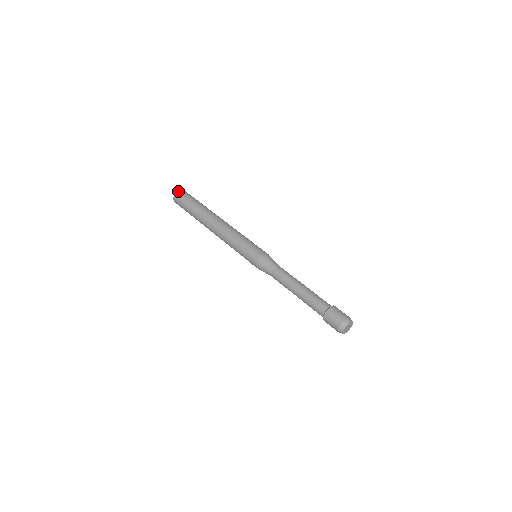
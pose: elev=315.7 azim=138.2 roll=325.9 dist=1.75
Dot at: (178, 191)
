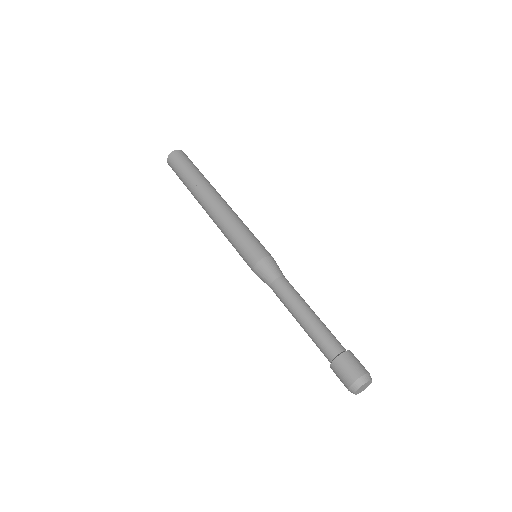
Dot at: (167, 159)
